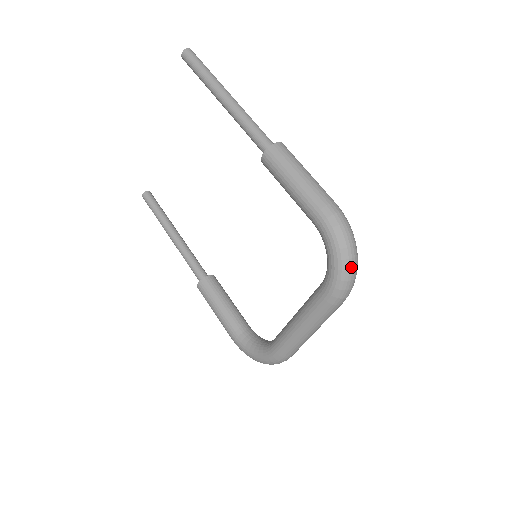
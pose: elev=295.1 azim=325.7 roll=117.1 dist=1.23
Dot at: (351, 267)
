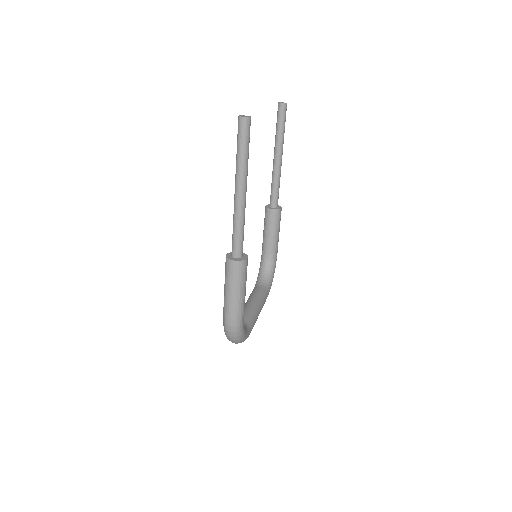
Dot at: (232, 342)
